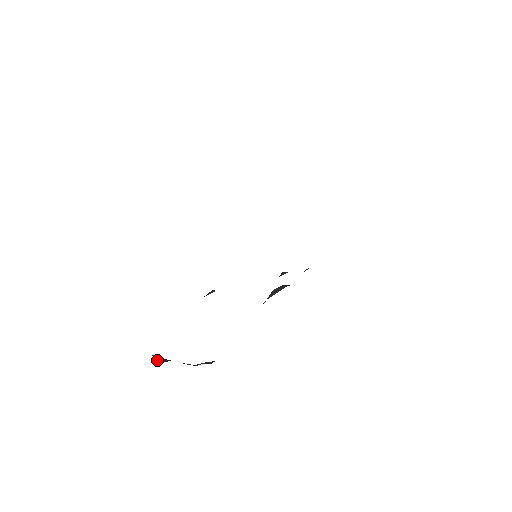
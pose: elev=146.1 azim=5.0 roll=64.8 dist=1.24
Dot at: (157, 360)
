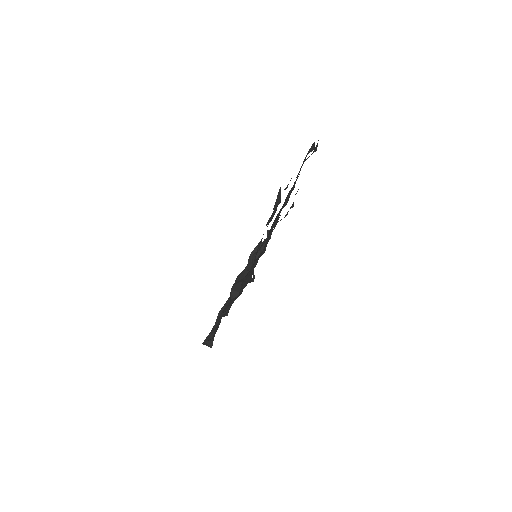
Dot at: (207, 344)
